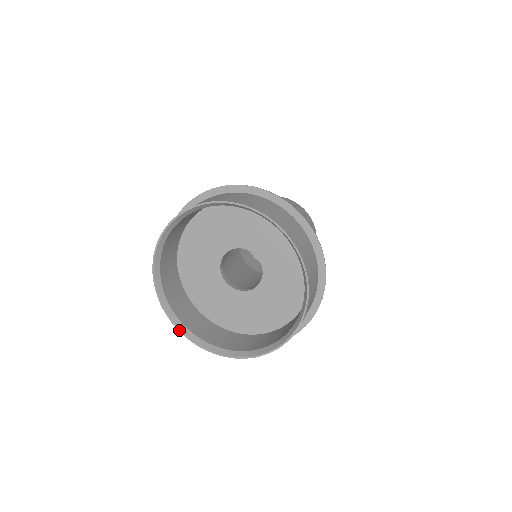
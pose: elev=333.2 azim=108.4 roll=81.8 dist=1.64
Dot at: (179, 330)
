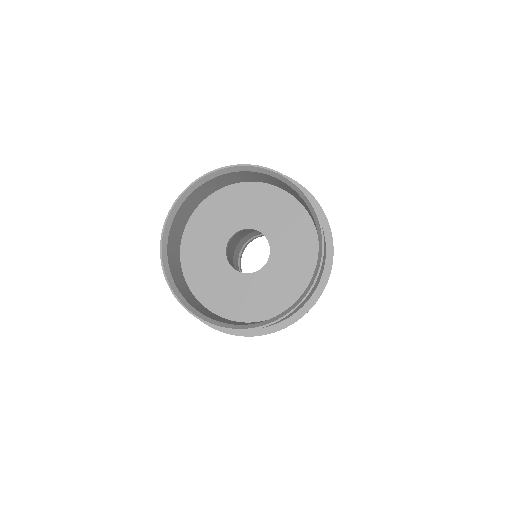
Dot at: (168, 284)
